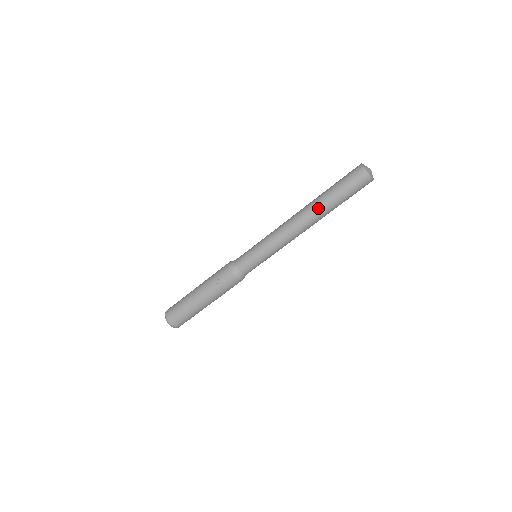
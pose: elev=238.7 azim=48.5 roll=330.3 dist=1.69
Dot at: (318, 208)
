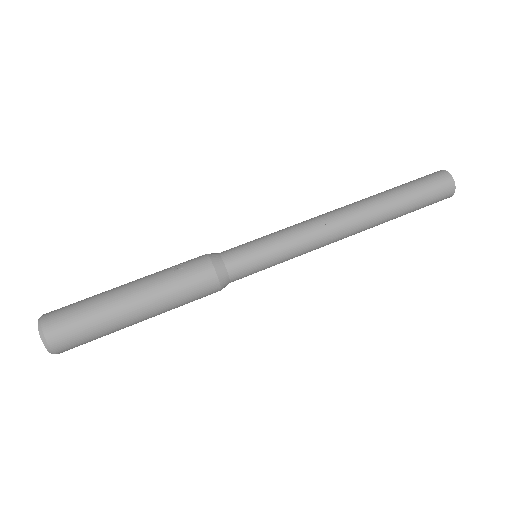
Dot at: (372, 198)
